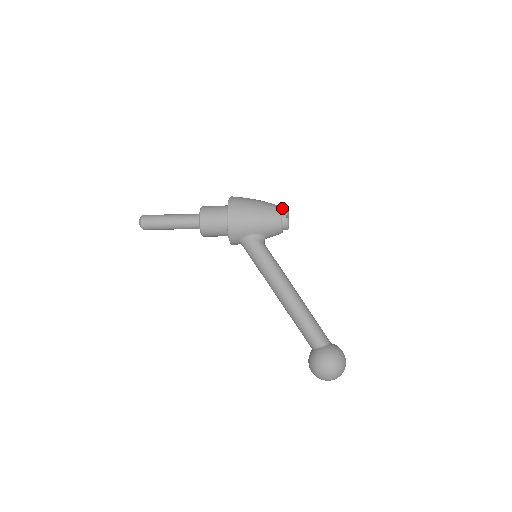
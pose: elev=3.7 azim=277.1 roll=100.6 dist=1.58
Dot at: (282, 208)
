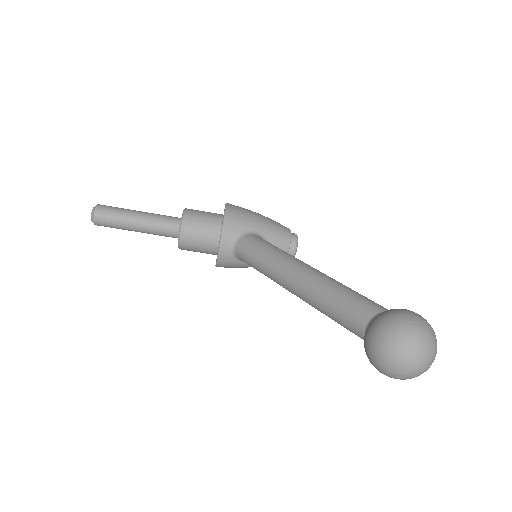
Dot at: occluded
